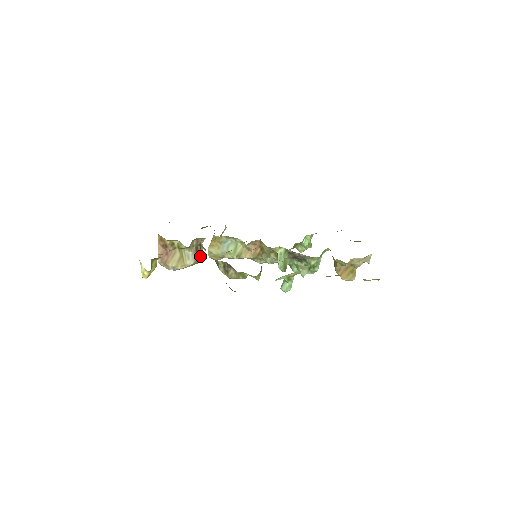
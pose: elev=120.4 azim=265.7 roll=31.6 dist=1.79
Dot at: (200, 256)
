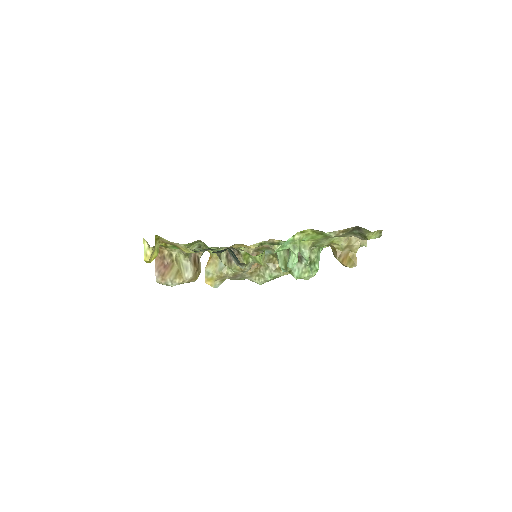
Dot at: (198, 271)
